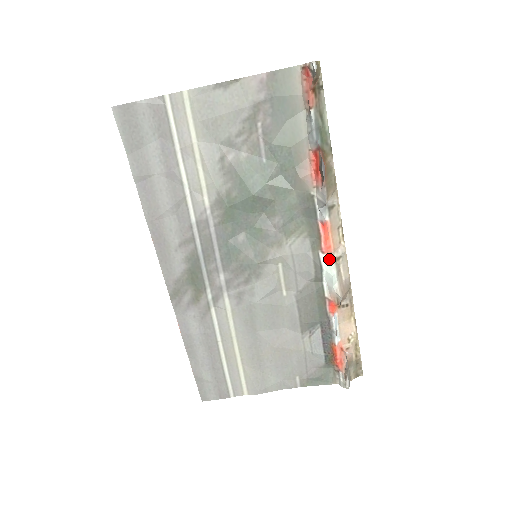
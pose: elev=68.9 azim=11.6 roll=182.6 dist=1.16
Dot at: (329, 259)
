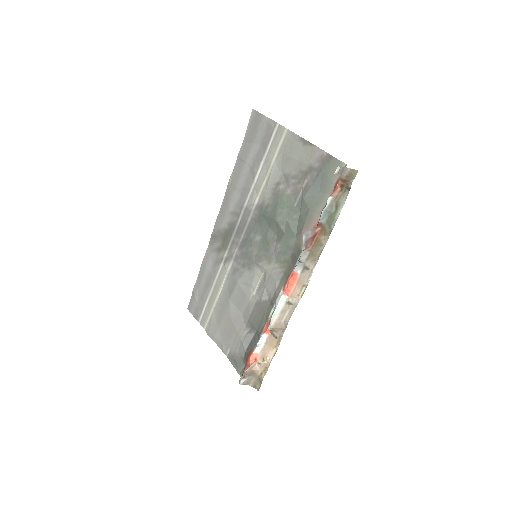
Dot at: (282, 297)
